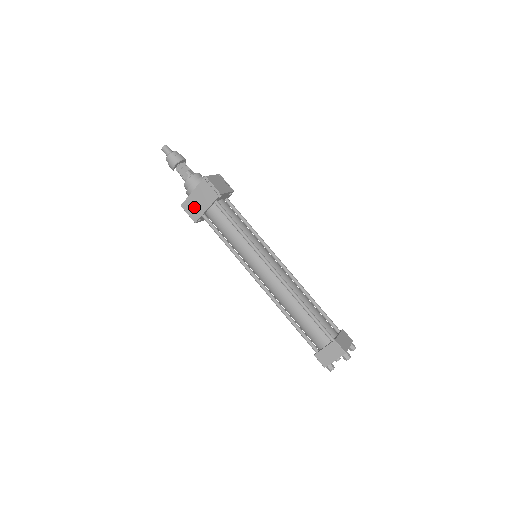
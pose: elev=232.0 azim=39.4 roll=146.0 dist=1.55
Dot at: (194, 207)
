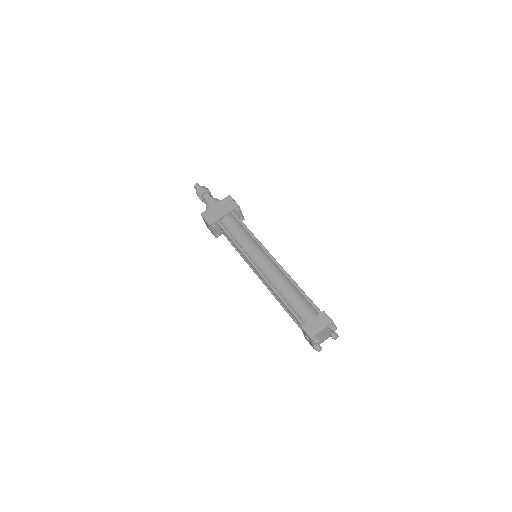
Dot at: (213, 214)
